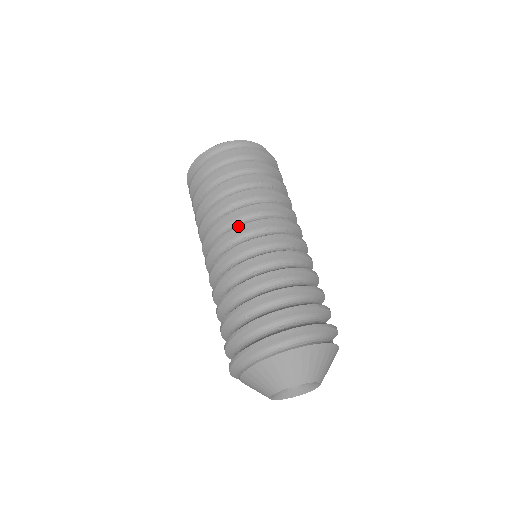
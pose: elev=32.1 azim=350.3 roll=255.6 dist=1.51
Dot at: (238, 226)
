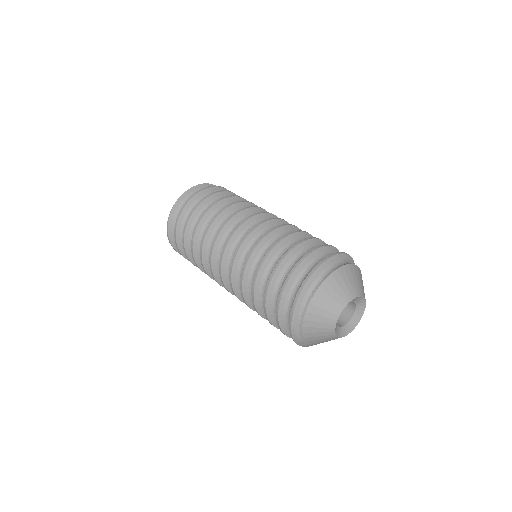
Dot at: occluded
